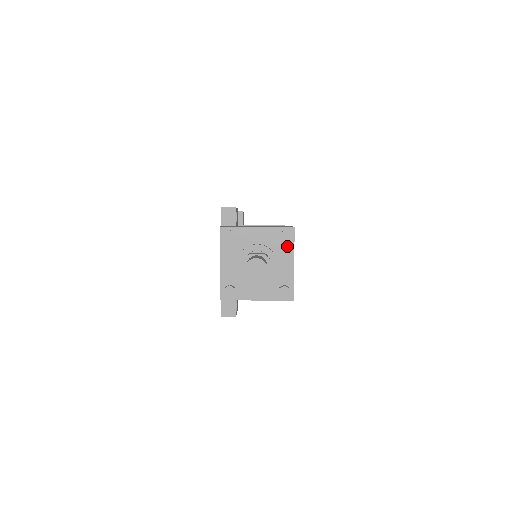
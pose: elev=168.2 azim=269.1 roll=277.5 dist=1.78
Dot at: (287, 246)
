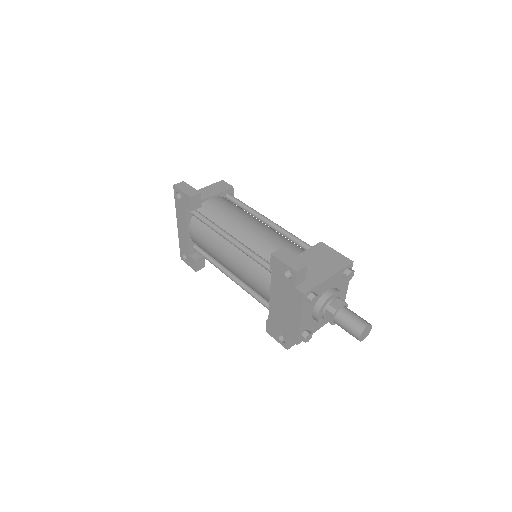
Dot at: occluded
